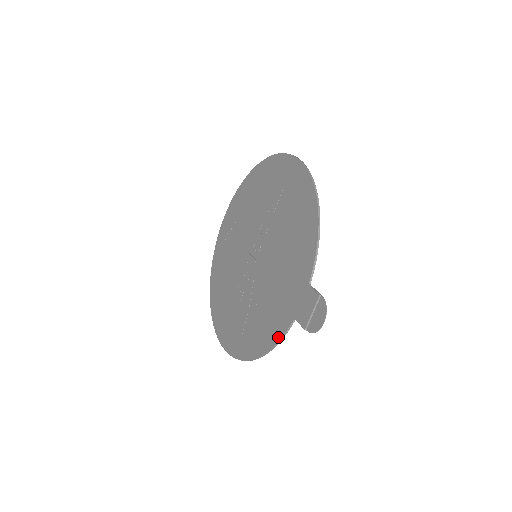
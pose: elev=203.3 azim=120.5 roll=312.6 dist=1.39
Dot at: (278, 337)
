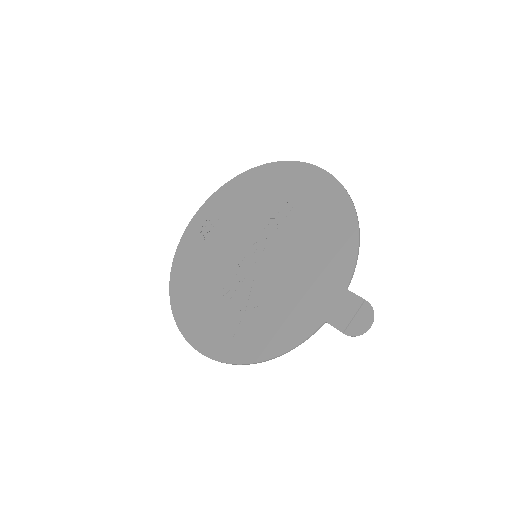
Dot at: (299, 339)
